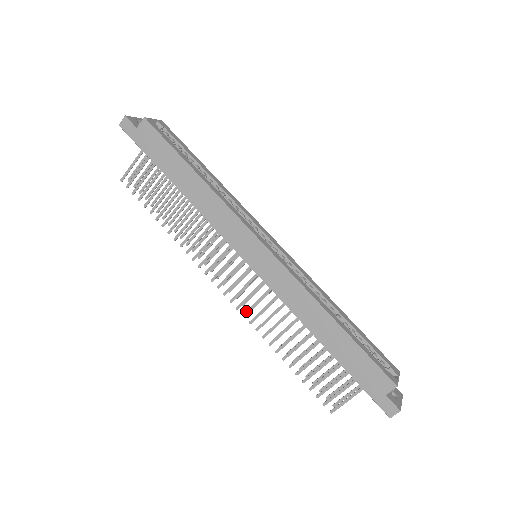
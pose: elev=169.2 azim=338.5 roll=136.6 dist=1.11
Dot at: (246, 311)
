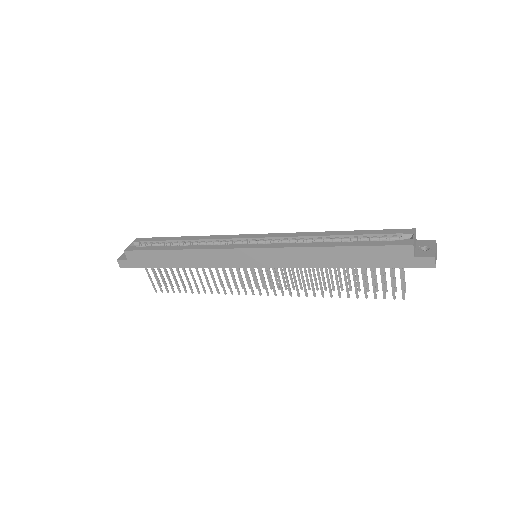
Dot at: (289, 292)
